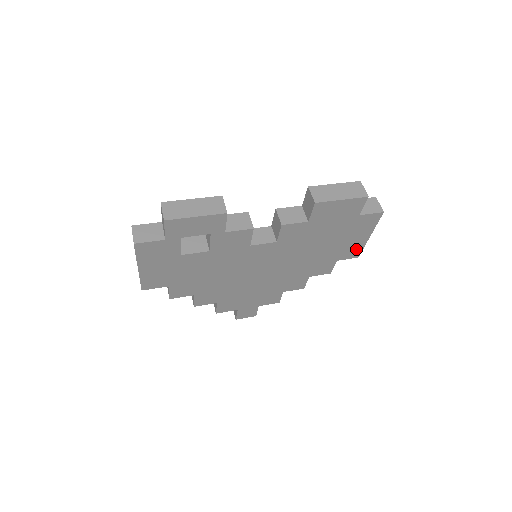
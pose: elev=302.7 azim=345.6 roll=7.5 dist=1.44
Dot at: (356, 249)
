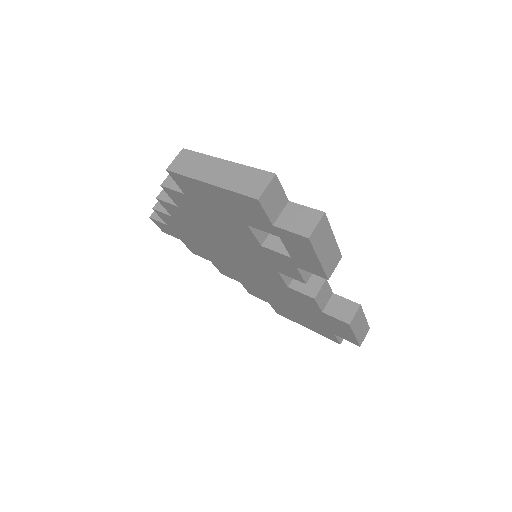
Dot at: (288, 316)
